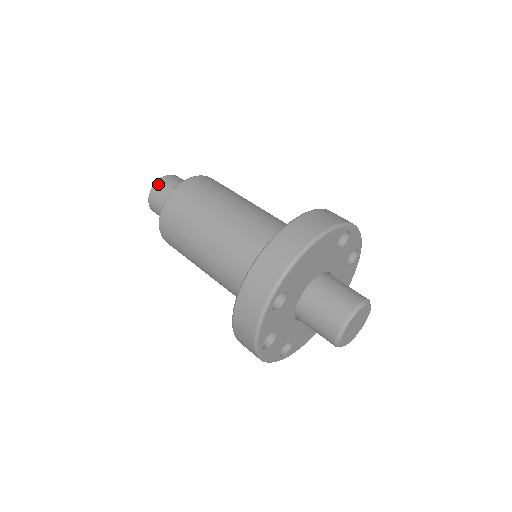
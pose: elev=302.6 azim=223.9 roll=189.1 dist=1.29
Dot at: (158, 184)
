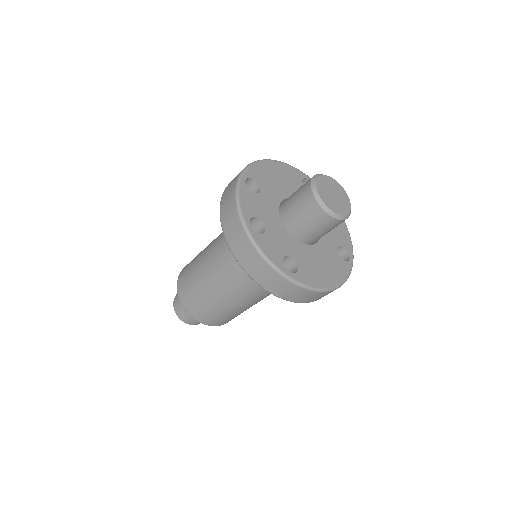
Dot at: occluded
